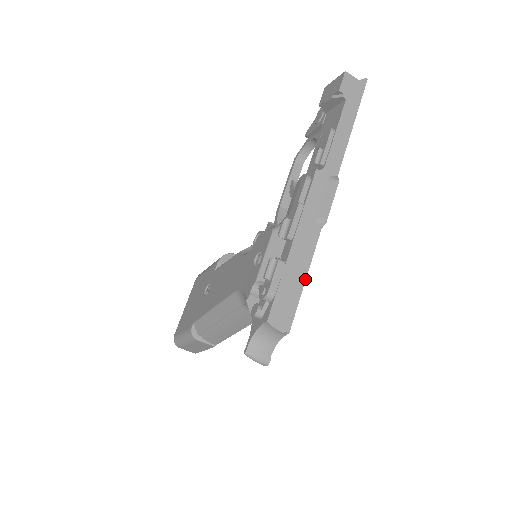
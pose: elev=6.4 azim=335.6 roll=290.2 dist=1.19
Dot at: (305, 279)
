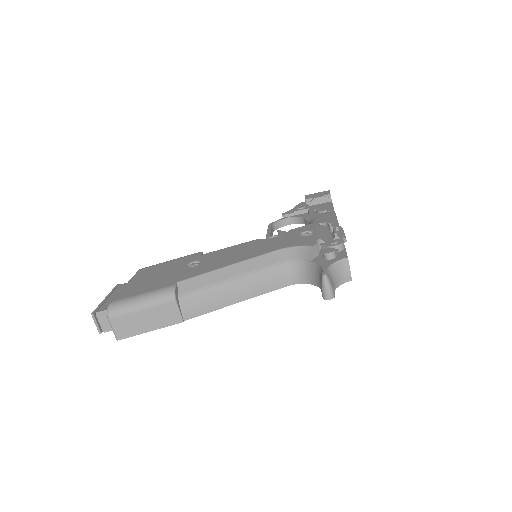
Dot at: occluded
